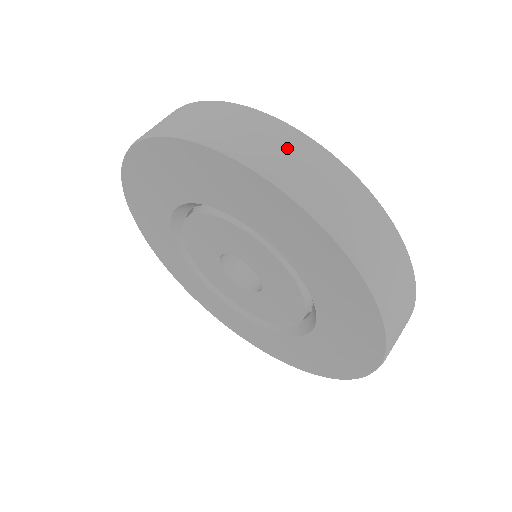
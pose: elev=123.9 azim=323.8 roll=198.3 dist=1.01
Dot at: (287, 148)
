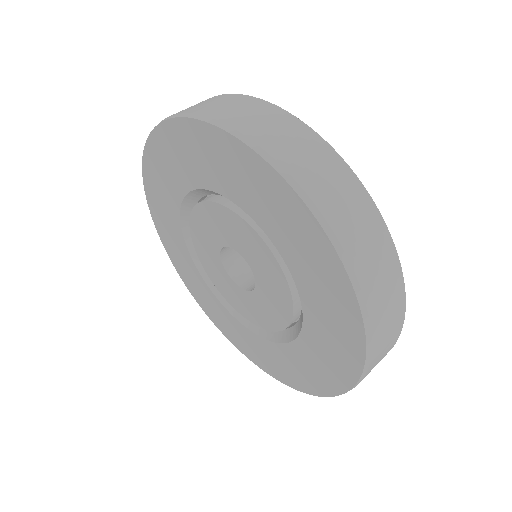
Dot at: (343, 193)
